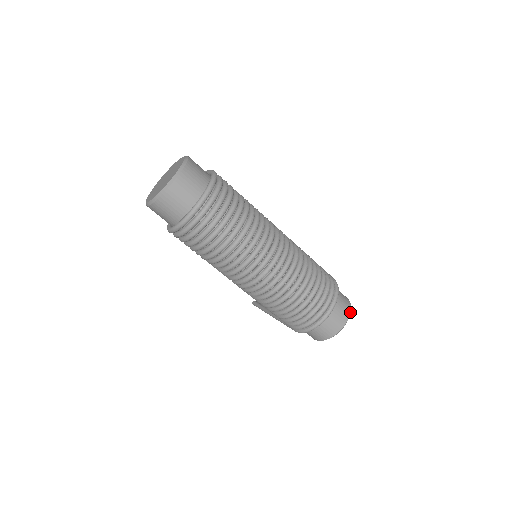
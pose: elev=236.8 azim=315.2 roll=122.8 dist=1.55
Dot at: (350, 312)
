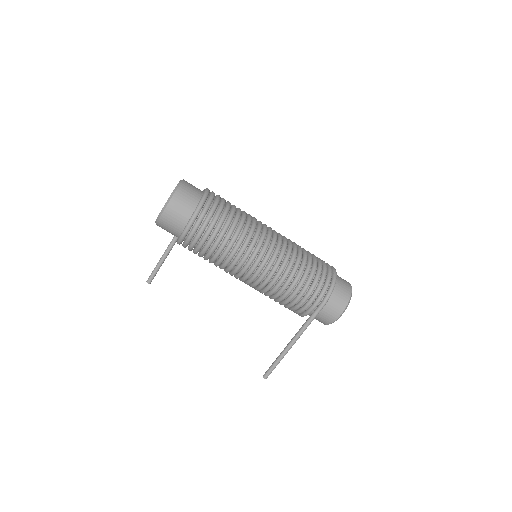
Dot at: occluded
